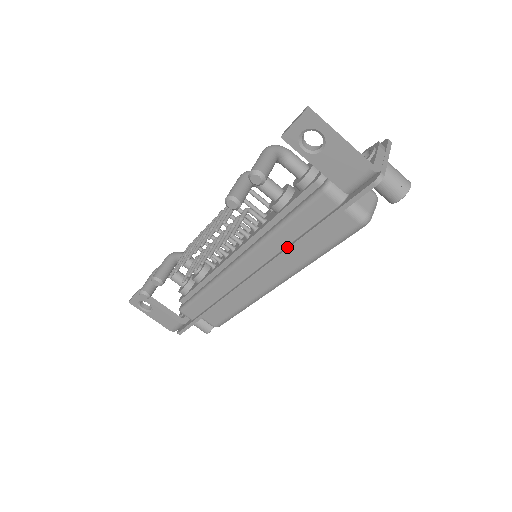
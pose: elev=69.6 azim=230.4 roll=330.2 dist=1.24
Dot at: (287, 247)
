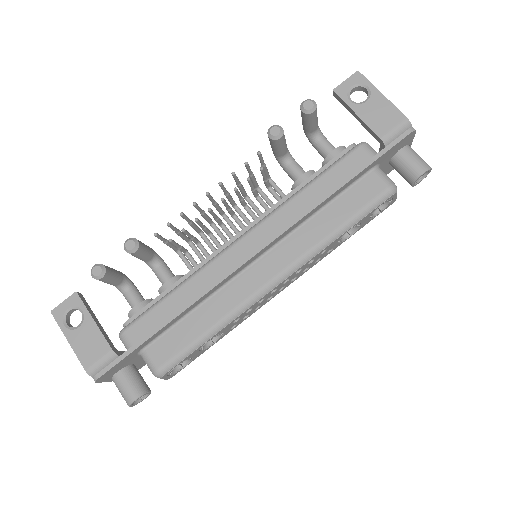
Dot at: (310, 206)
